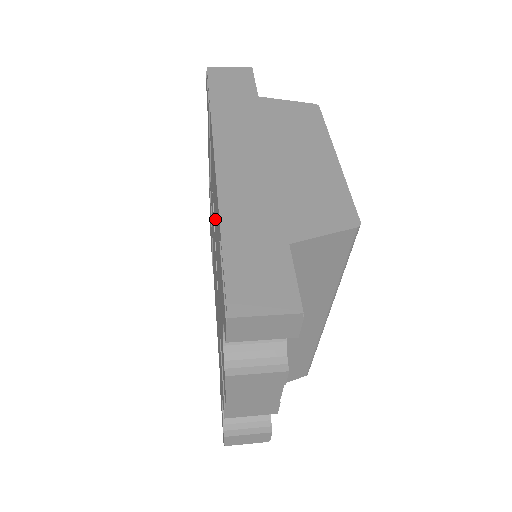
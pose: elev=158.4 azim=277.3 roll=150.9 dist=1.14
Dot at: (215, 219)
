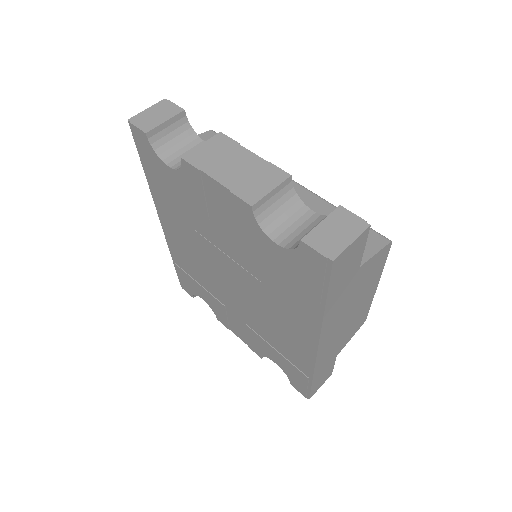
Dot at: (271, 315)
